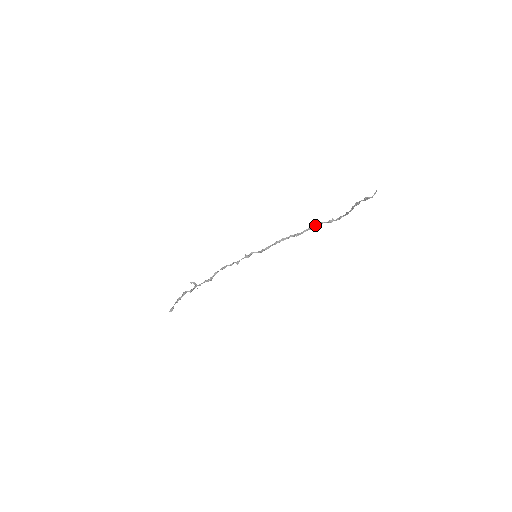
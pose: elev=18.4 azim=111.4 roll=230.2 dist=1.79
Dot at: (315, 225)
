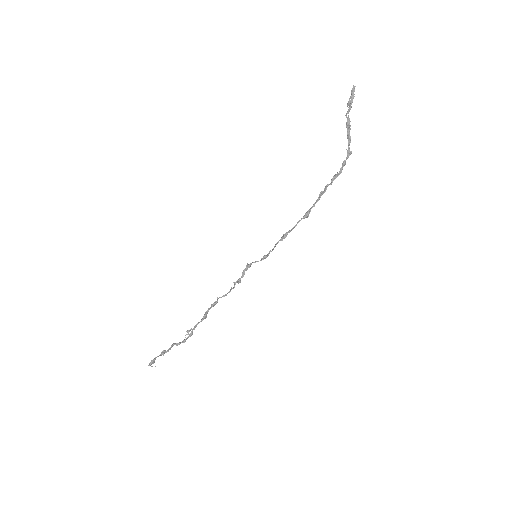
Dot at: (321, 193)
